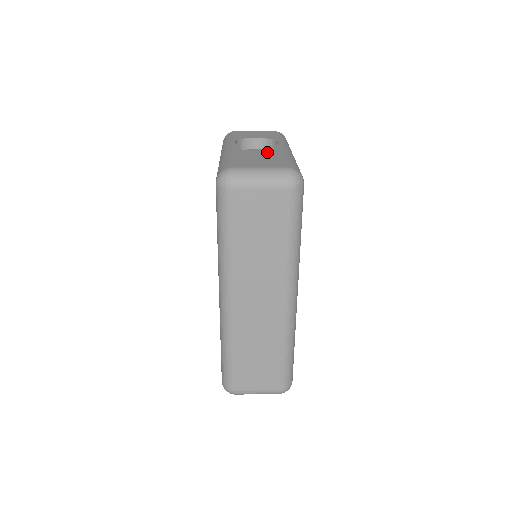
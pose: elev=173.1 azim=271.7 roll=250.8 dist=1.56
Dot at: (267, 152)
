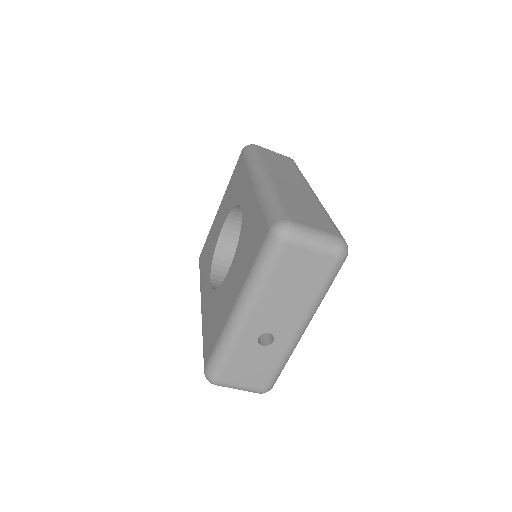
Dot at: occluded
